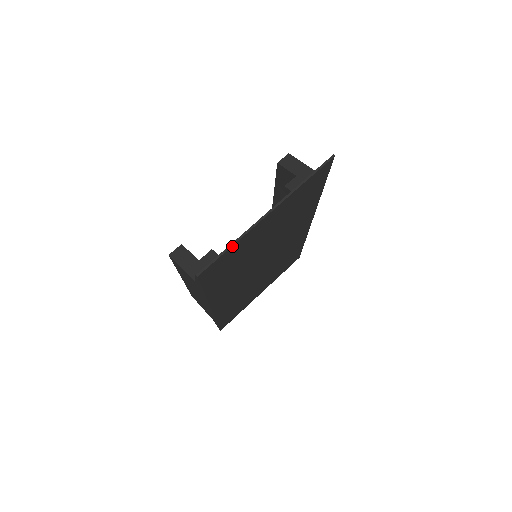
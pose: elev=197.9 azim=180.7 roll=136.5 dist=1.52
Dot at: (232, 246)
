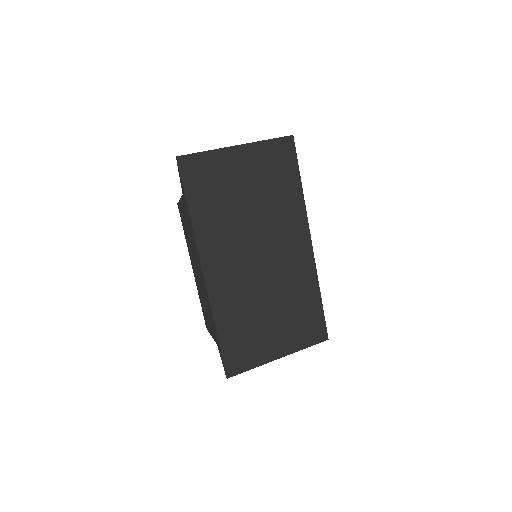
Dot at: (206, 152)
